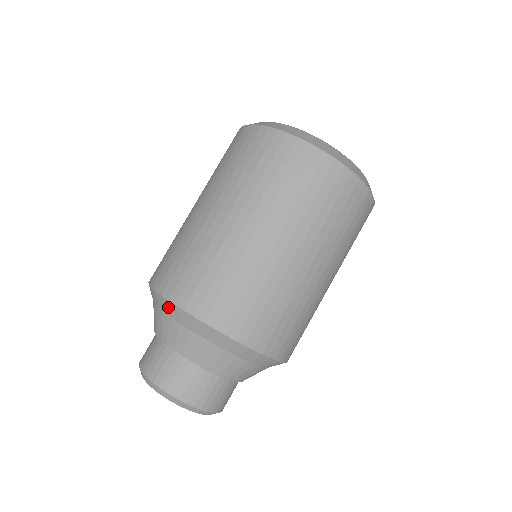
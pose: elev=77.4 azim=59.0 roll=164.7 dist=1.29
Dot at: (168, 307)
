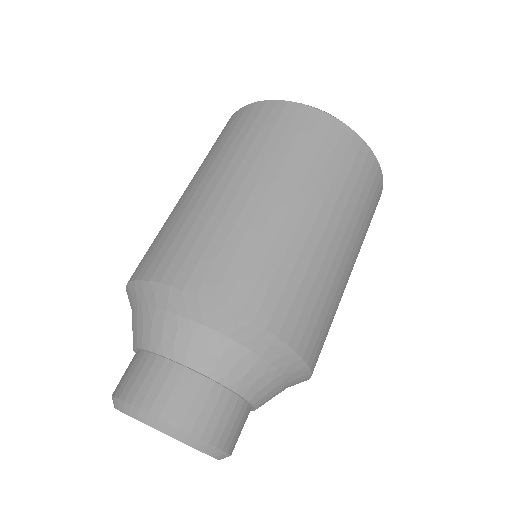
Dot at: (150, 293)
